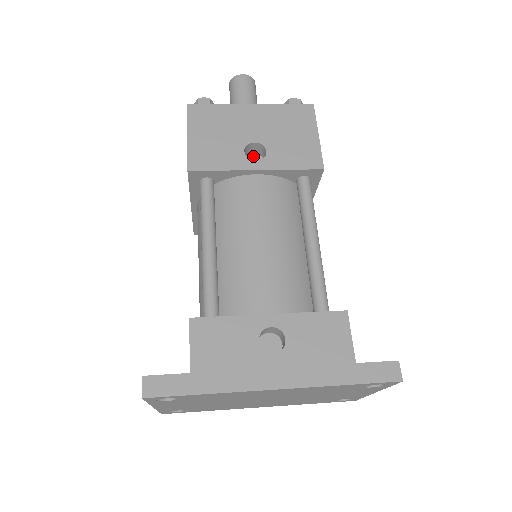
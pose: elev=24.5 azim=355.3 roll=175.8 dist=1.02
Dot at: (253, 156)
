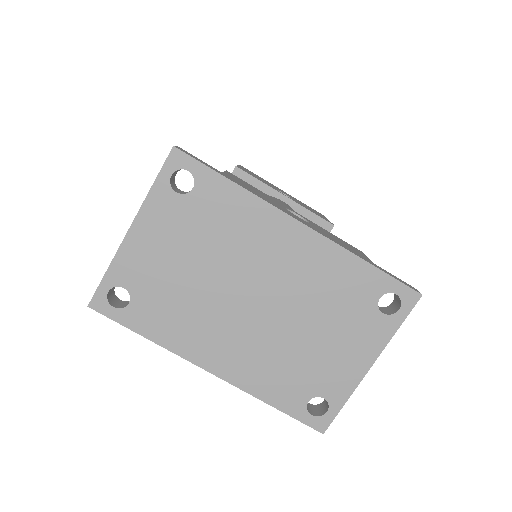
Dot at: occluded
